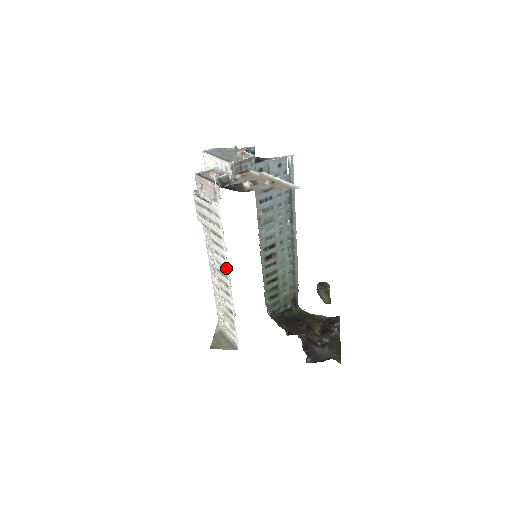
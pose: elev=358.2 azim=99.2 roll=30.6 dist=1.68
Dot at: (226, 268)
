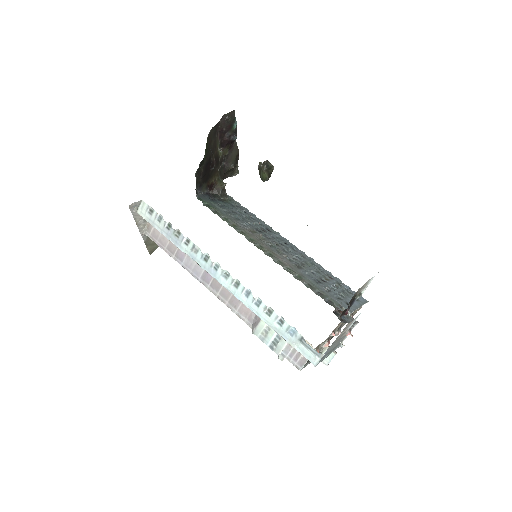
Dot at: occluded
